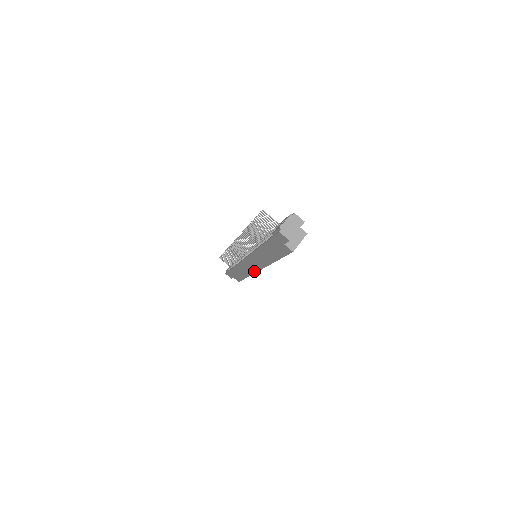
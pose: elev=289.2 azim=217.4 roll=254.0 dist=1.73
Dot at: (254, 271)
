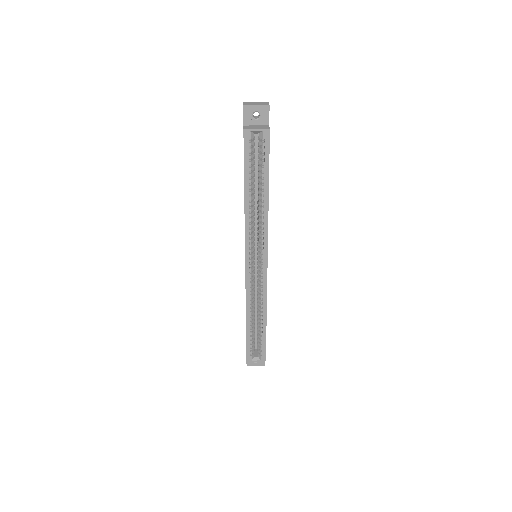
Dot at: (245, 277)
